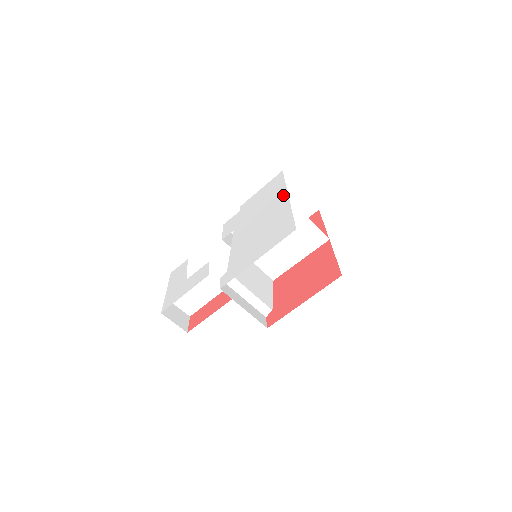
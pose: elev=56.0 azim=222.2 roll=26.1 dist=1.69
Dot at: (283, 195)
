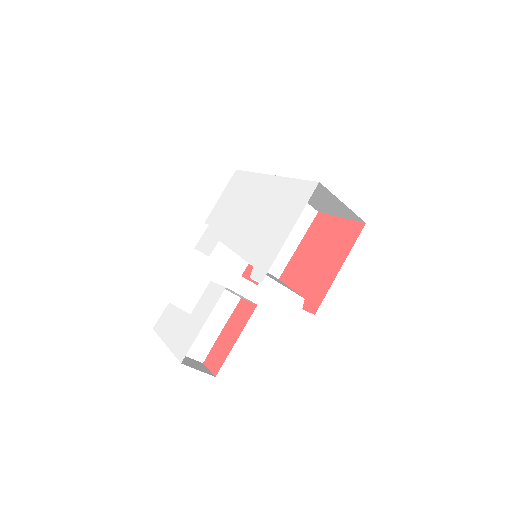
Dot at: (263, 179)
